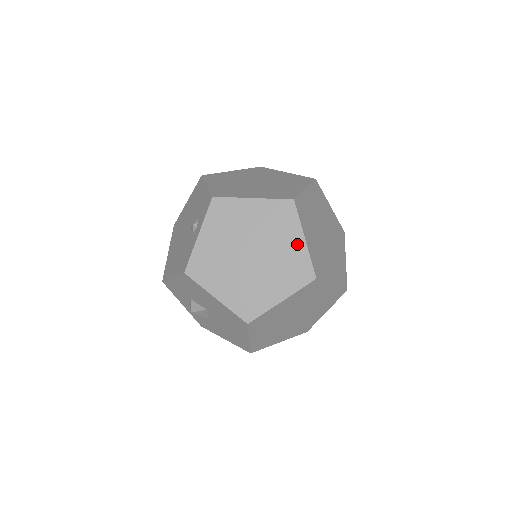
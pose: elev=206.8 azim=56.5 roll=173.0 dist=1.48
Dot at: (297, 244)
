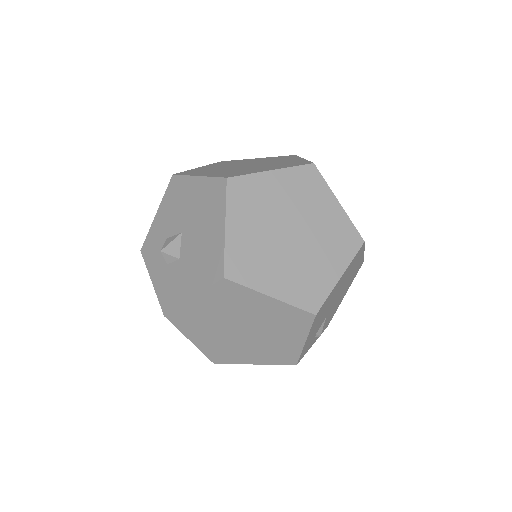
Dot at: (295, 160)
